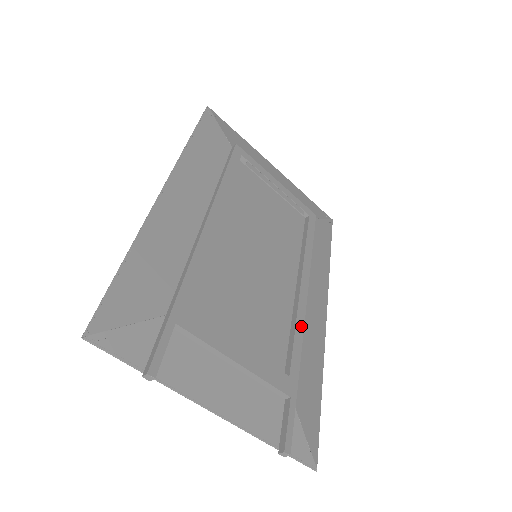
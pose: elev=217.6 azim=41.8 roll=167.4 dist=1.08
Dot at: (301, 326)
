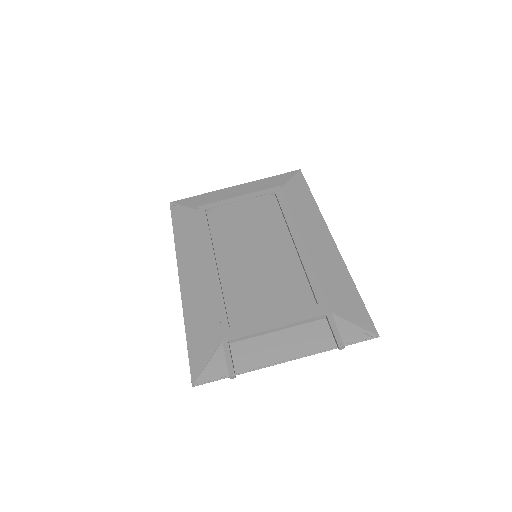
Dot at: (310, 268)
